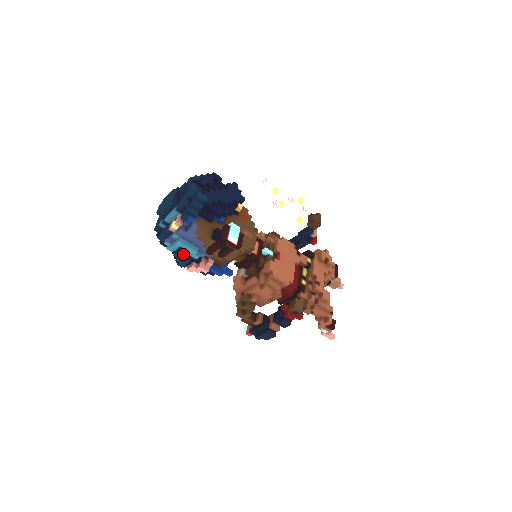
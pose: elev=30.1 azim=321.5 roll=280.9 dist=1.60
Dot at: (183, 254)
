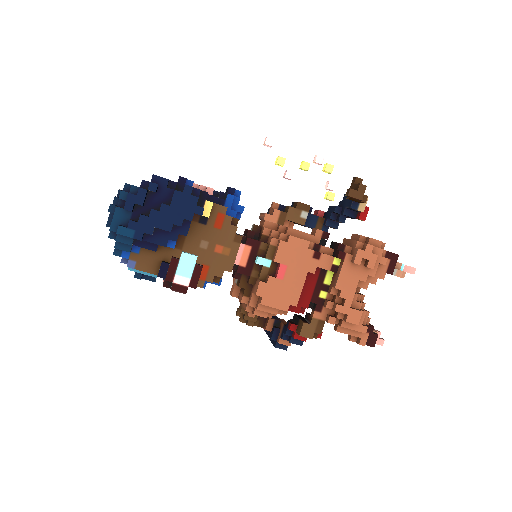
Dot at: (144, 275)
